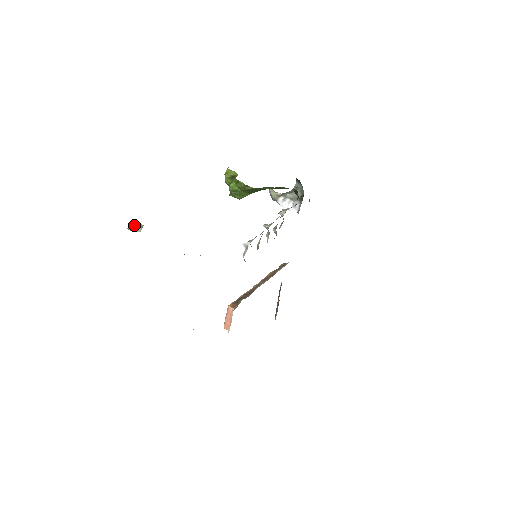
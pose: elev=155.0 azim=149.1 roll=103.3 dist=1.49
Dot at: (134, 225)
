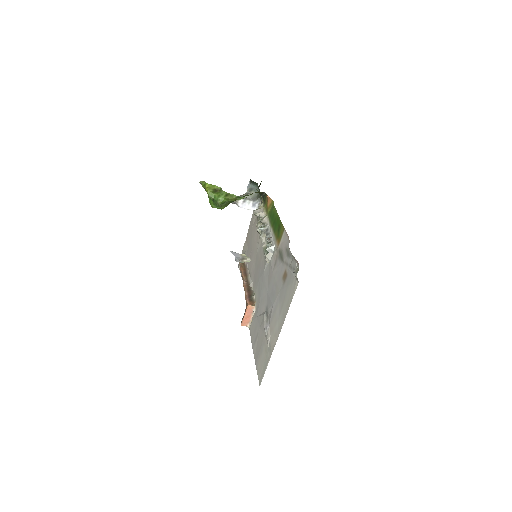
Dot at: (237, 257)
